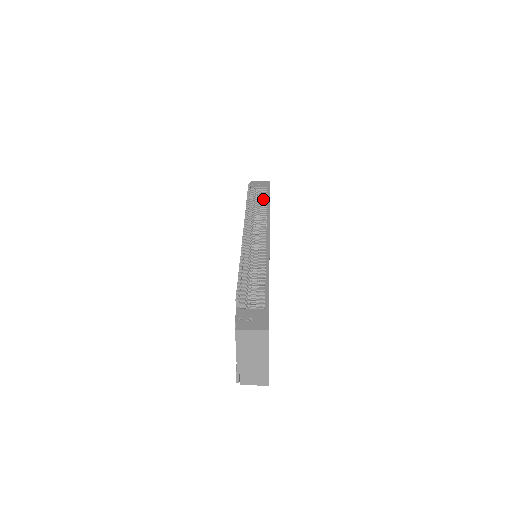
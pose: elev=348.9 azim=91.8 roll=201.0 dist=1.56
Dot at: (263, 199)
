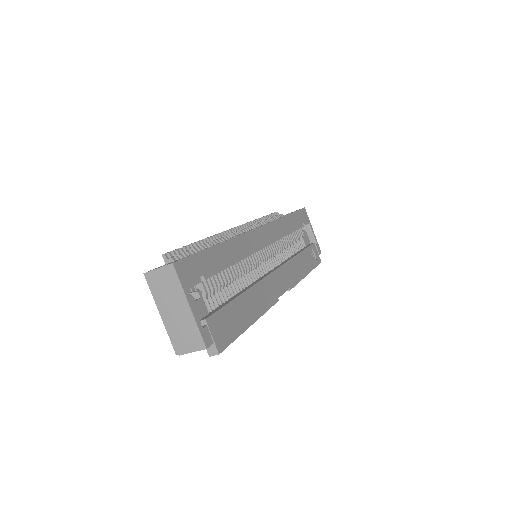
Dot at: occluded
